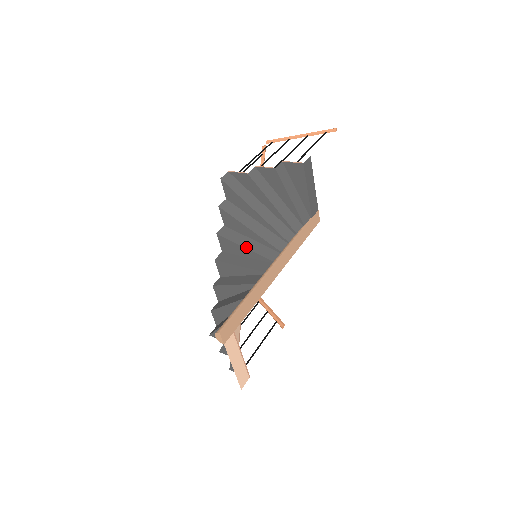
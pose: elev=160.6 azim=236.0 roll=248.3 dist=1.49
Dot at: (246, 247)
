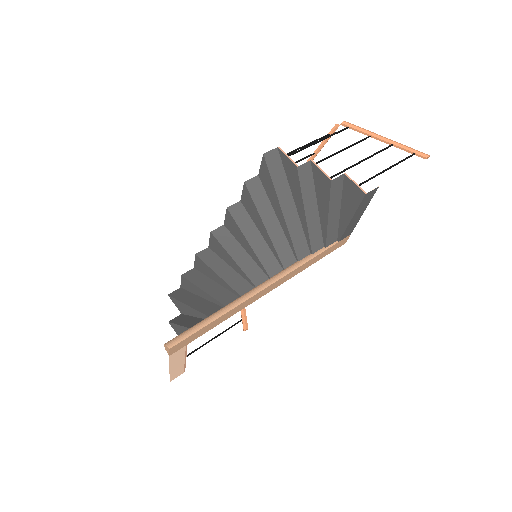
Dot at: (250, 243)
